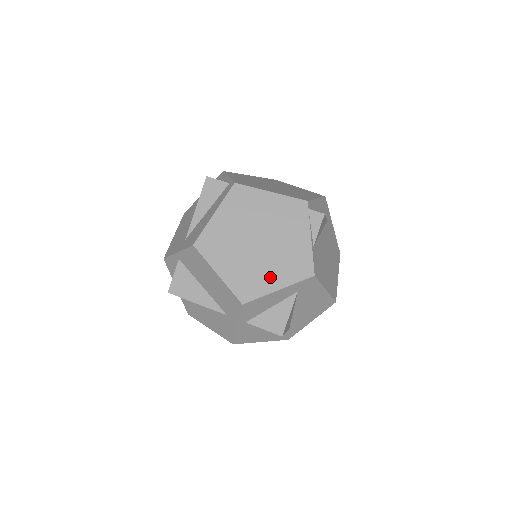
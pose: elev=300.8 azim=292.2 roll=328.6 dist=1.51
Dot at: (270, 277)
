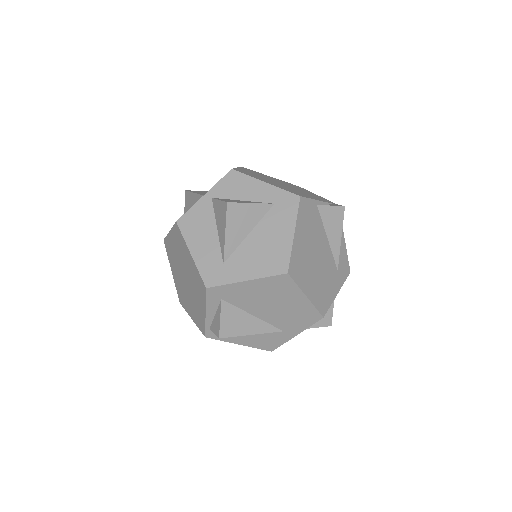
Dot at: (268, 182)
